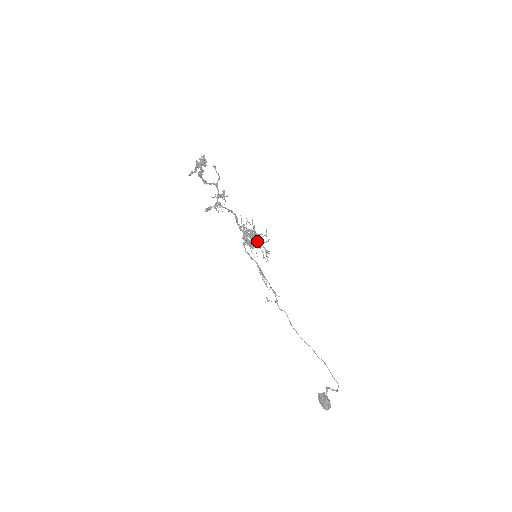
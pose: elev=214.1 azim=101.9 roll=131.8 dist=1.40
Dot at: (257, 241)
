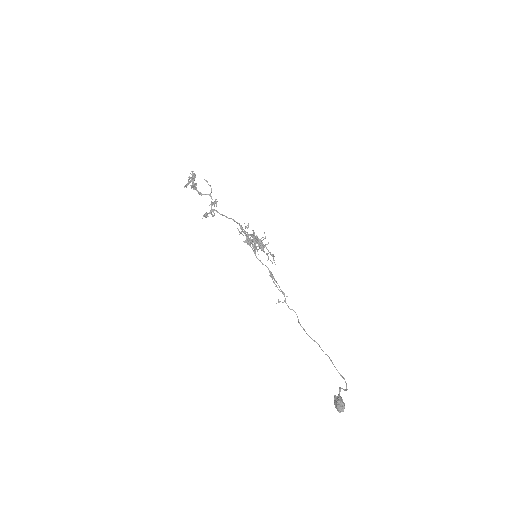
Dot at: (258, 244)
